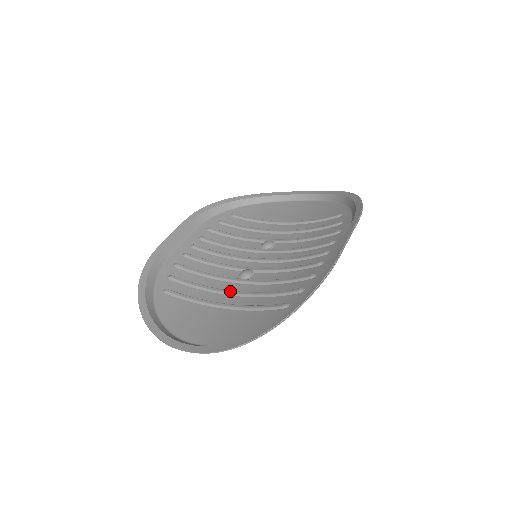
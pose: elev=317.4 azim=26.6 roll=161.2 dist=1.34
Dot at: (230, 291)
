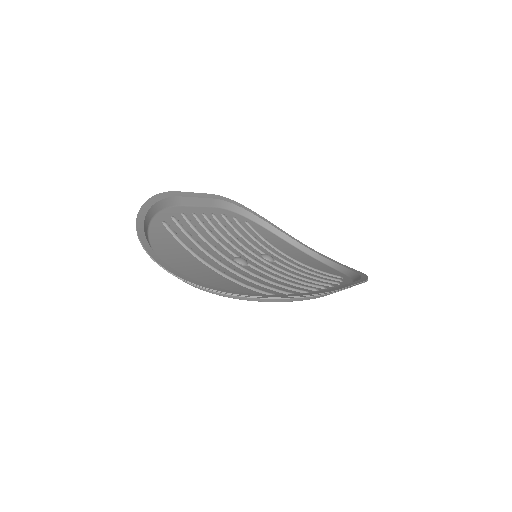
Dot at: occluded
